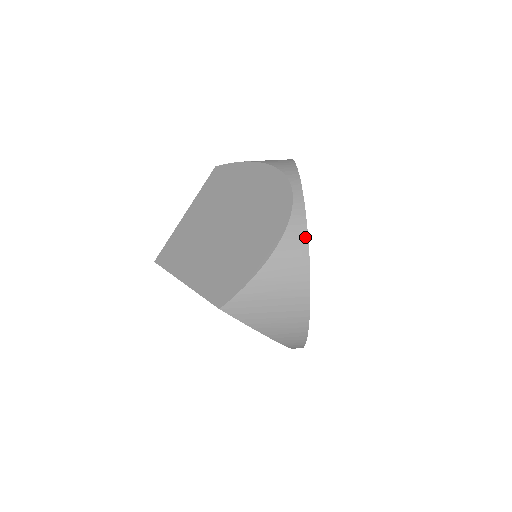
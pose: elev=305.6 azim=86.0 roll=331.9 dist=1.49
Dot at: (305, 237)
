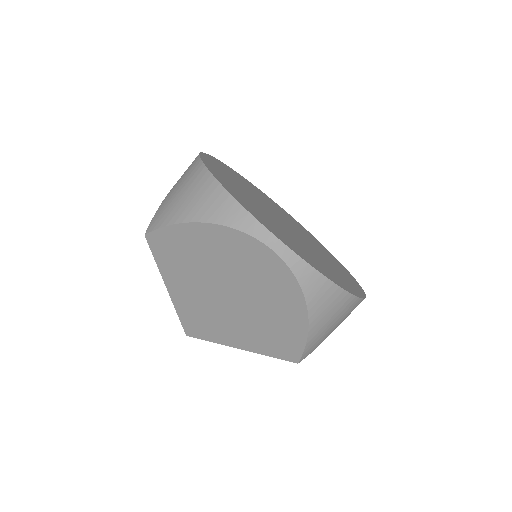
Dot at: (323, 279)
